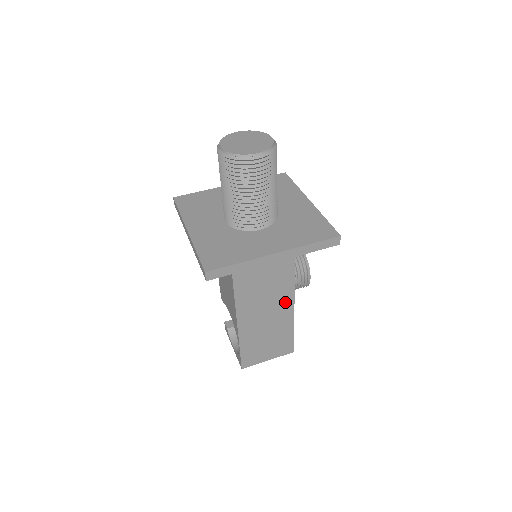
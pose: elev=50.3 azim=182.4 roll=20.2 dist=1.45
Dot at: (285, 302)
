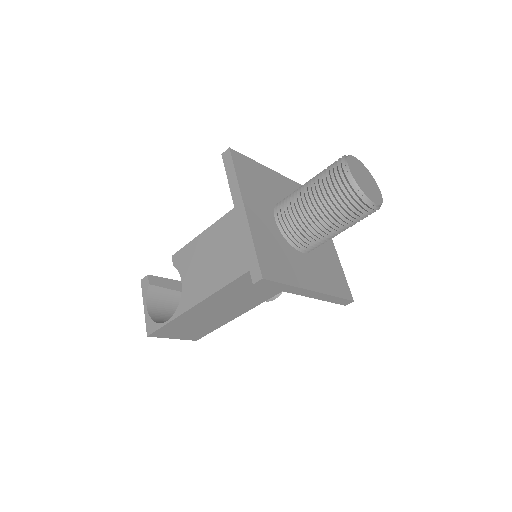
Dot at: (244, 308)
